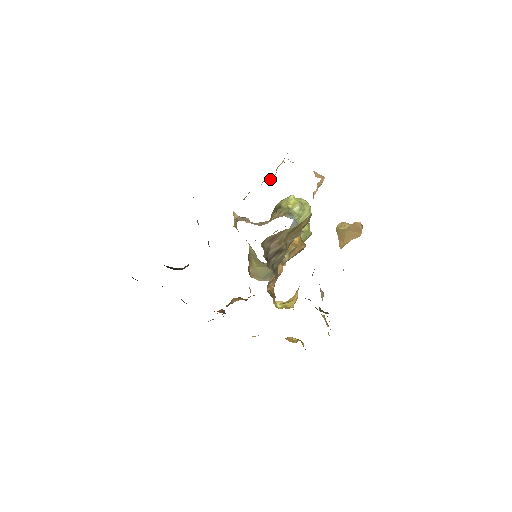
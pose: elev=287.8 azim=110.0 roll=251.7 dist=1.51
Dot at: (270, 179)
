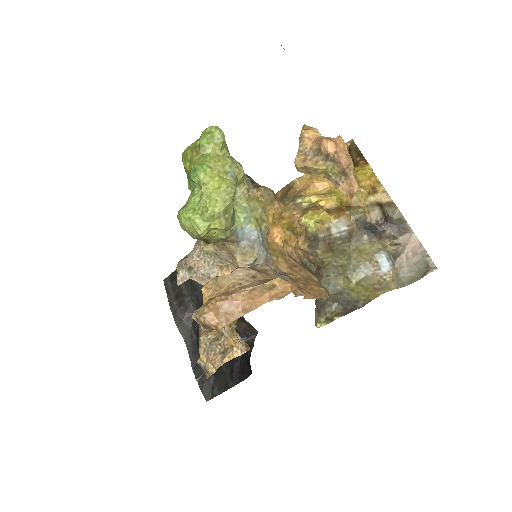
Dot at: occluded
